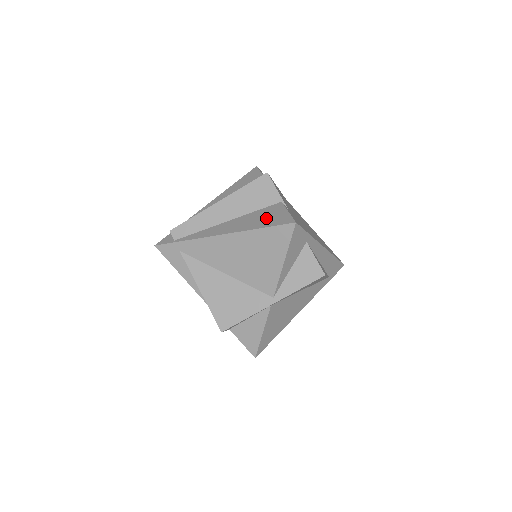
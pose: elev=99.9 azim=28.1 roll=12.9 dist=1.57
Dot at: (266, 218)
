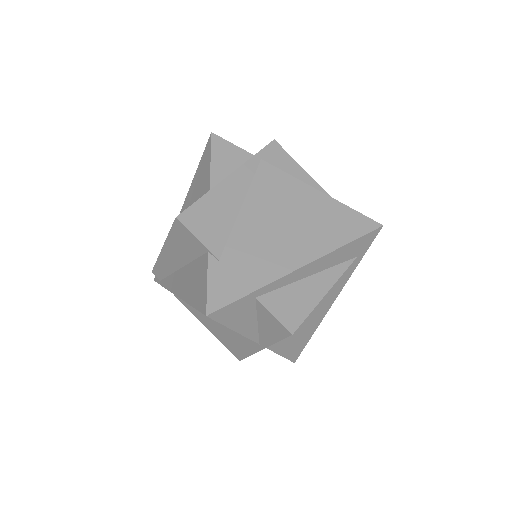
Dot at: (195, 285)
